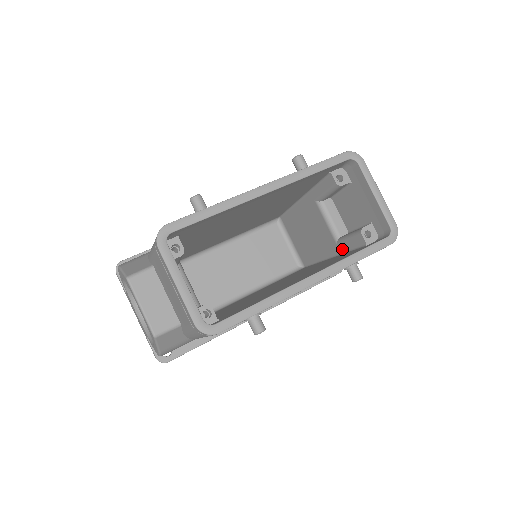
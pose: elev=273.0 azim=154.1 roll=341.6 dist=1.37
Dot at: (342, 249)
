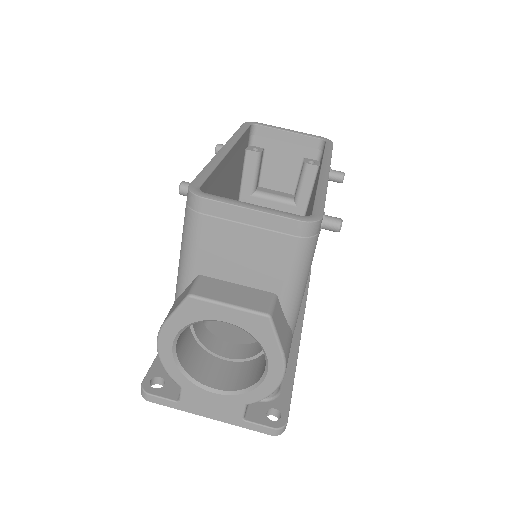
Dot at: (304, 203)
